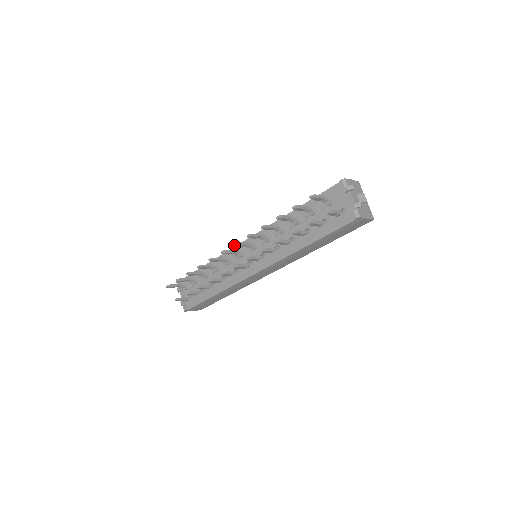
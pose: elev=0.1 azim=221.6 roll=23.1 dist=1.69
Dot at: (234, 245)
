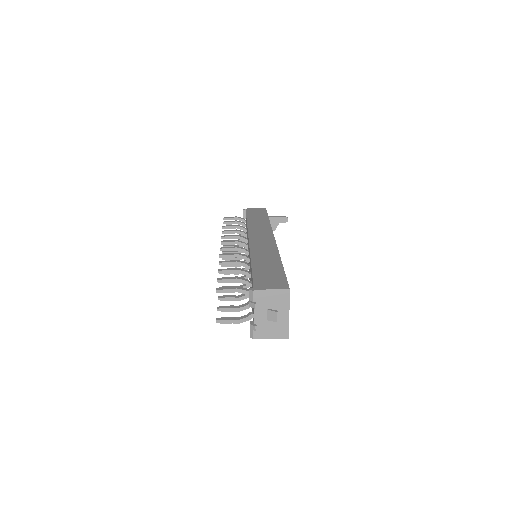
Dot at: (220, 249)
